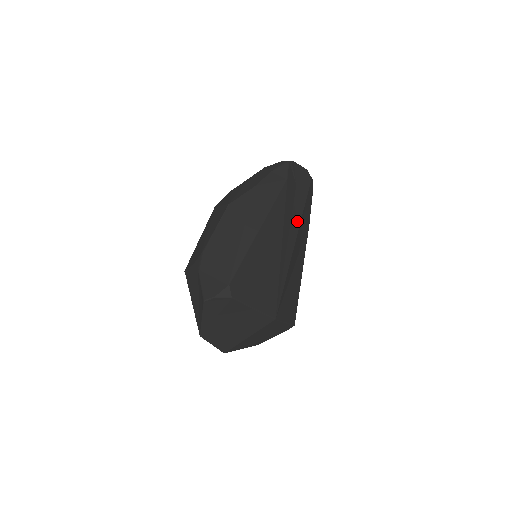
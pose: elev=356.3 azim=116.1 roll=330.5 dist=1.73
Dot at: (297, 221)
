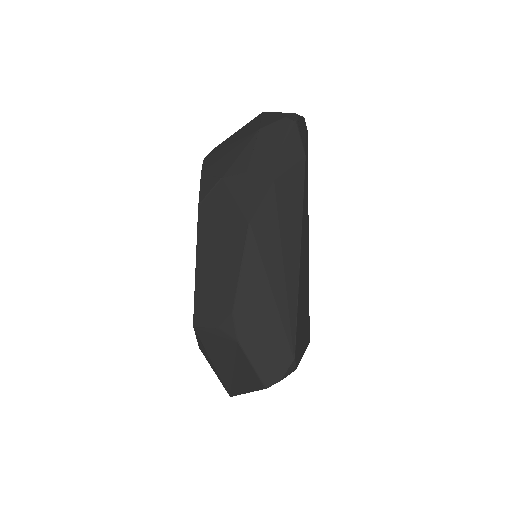
Dot at: (307, 203)
